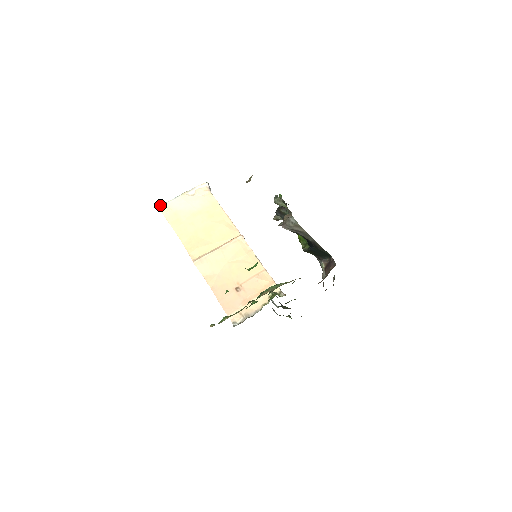
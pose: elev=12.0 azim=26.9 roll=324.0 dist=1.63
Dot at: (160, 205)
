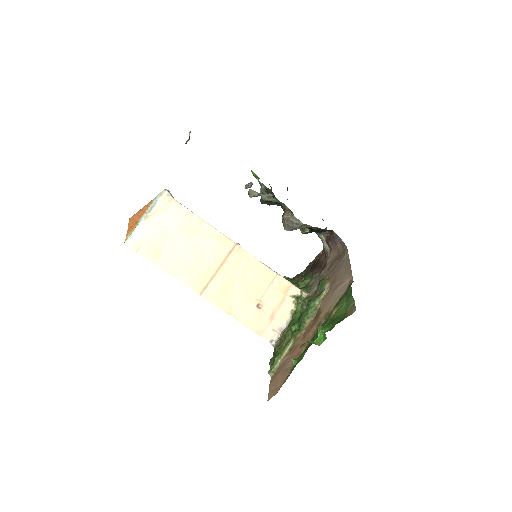
Dot at: (125, 242)
